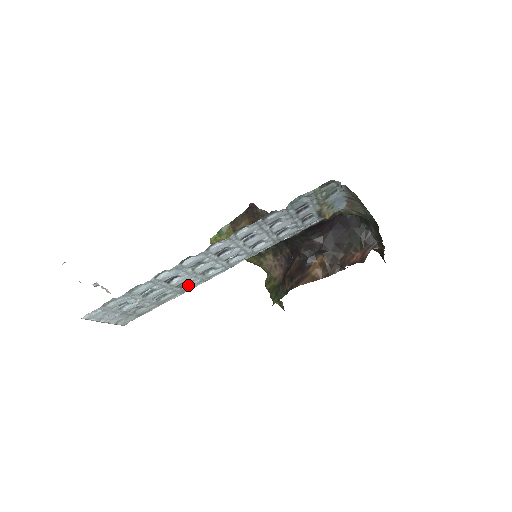
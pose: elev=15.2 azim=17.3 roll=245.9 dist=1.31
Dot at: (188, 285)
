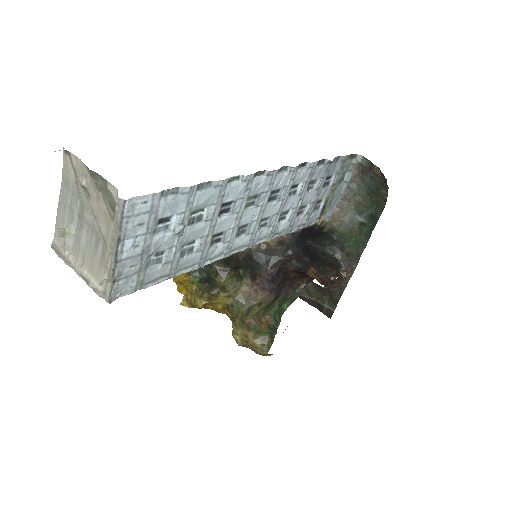
Dot at: (215, 247)
